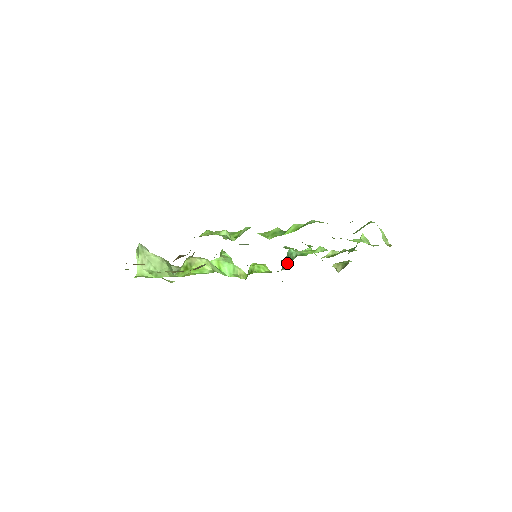
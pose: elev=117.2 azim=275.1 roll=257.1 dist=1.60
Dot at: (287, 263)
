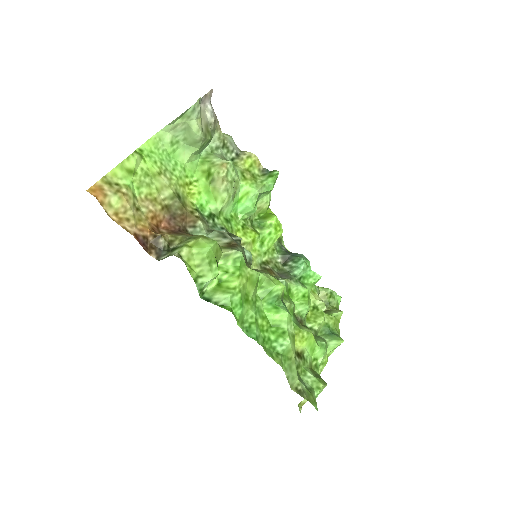
Dot at: (288, 262)
